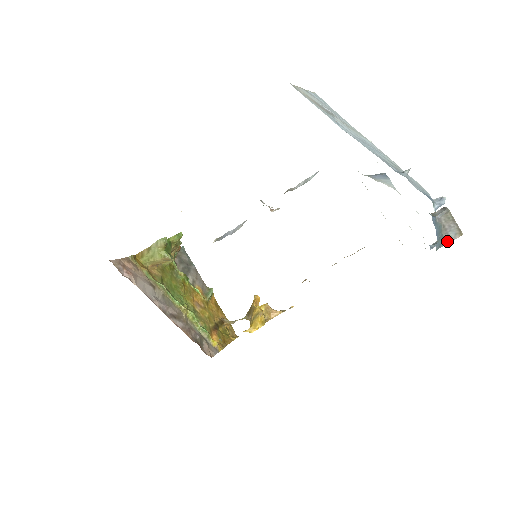
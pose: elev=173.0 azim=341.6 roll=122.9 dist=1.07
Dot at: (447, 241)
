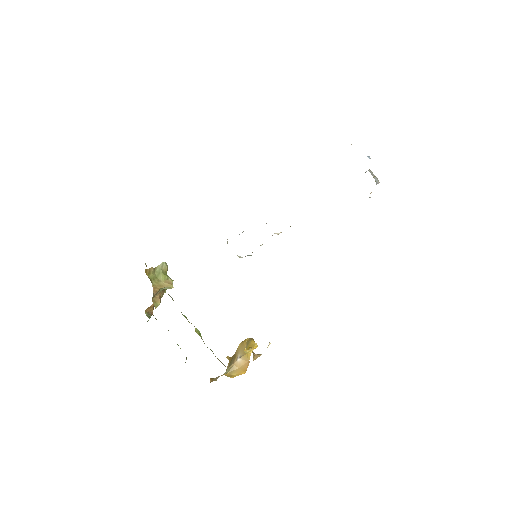
Dot at: (376, 183)
